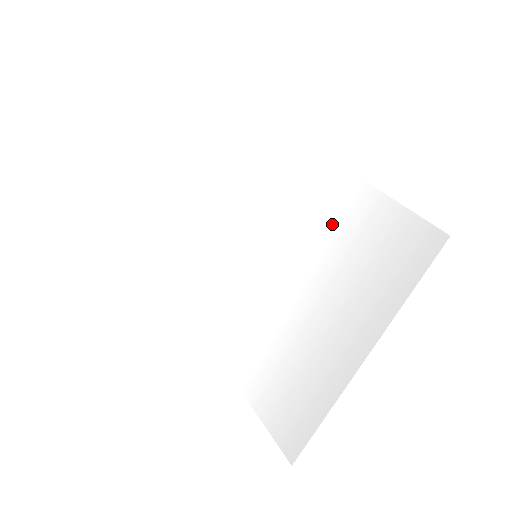
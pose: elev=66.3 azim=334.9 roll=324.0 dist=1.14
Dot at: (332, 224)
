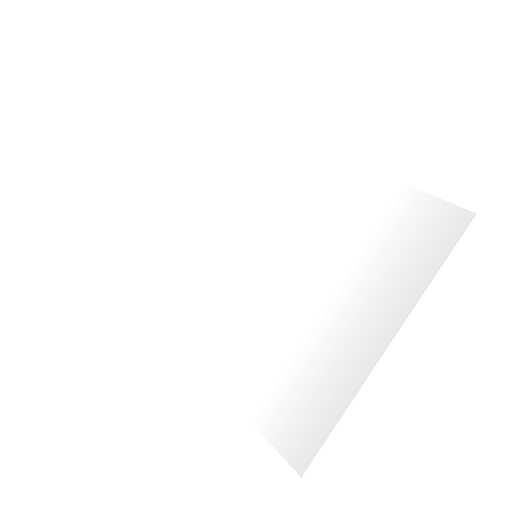
Dot at: (347, 216)
